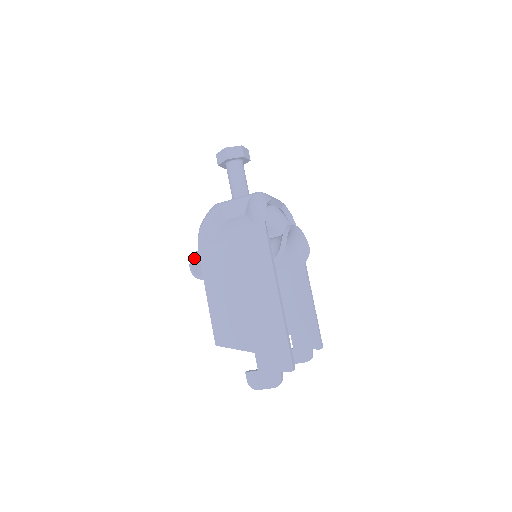
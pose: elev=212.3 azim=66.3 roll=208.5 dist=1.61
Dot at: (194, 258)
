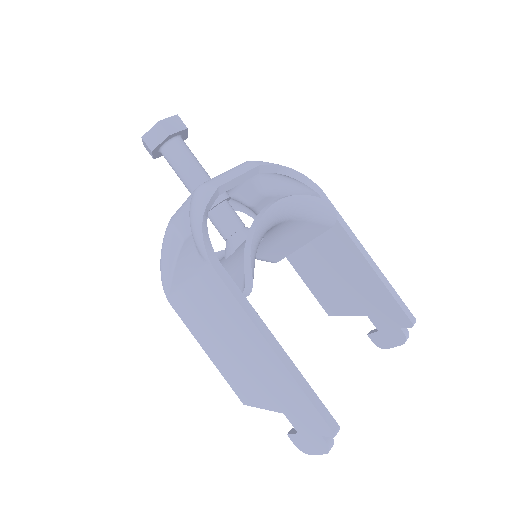
Dot at: occluded
